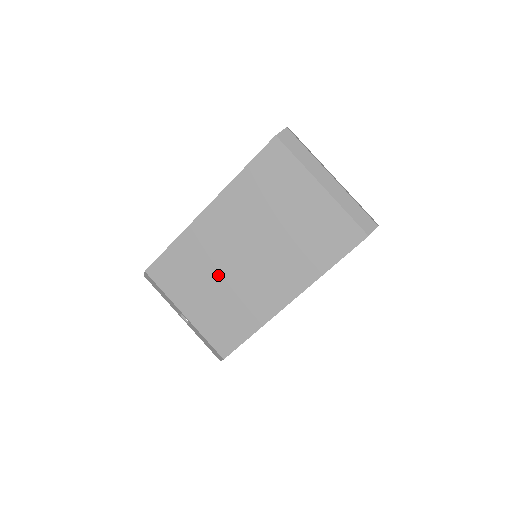
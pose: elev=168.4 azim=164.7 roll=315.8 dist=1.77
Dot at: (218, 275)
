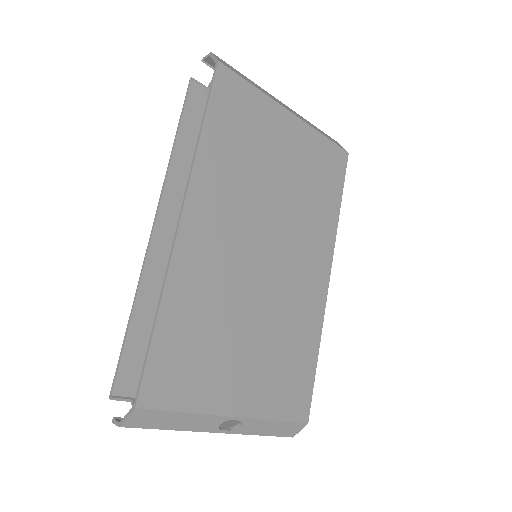
Dot at: (247, 311)
